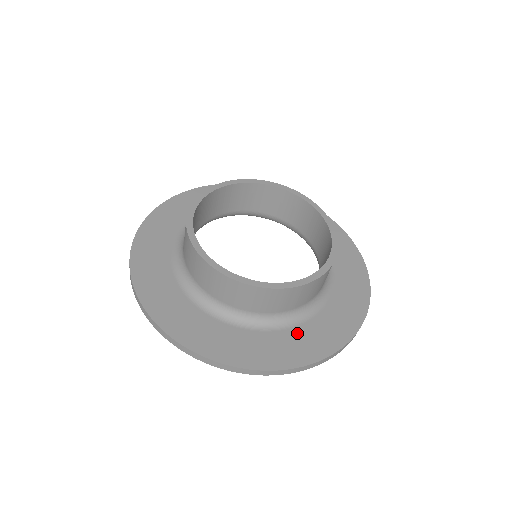
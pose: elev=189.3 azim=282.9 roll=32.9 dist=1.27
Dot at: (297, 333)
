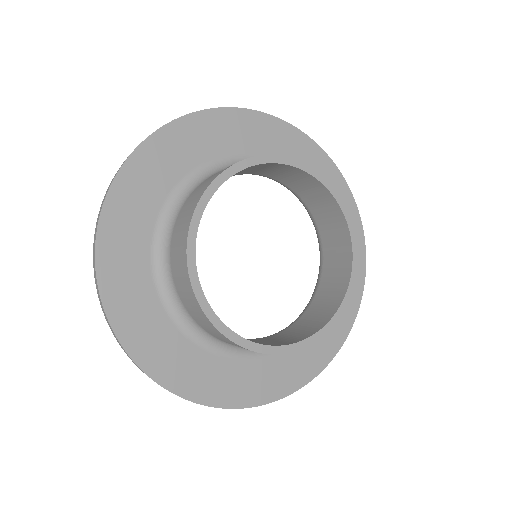
Dot at: (266, 365)
